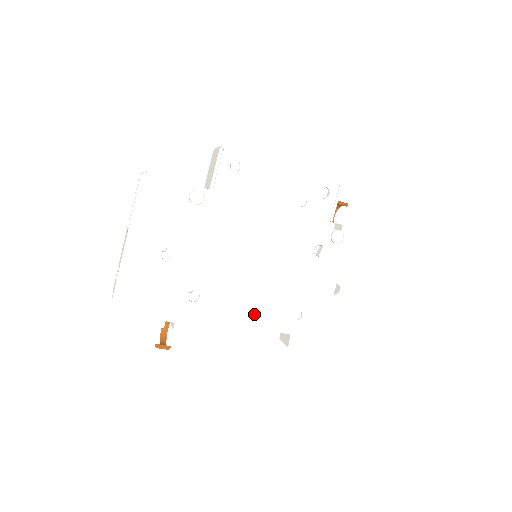
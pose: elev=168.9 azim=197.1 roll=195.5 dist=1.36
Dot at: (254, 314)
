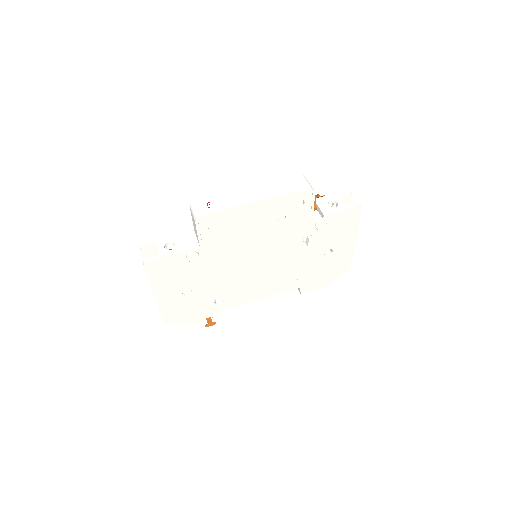
Dot at: (268, 290)
